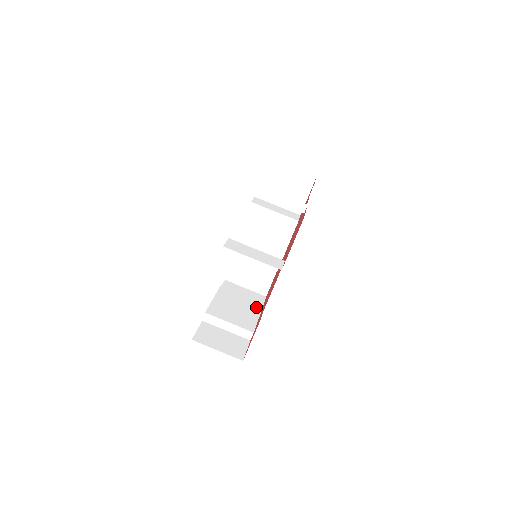
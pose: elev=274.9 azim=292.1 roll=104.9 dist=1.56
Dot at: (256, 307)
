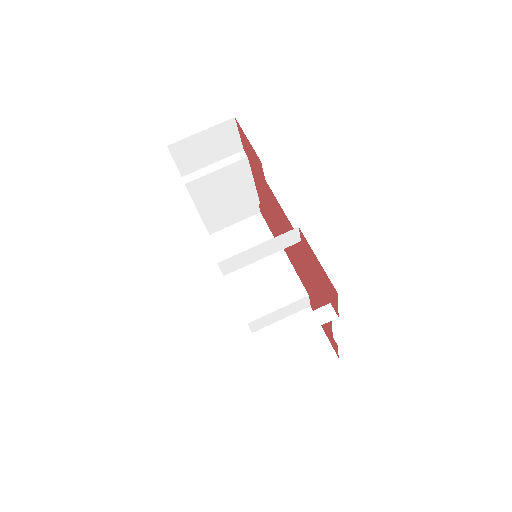
Dot at: occluded
